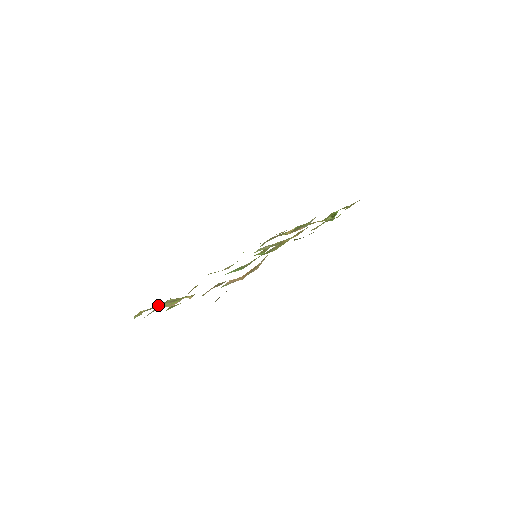
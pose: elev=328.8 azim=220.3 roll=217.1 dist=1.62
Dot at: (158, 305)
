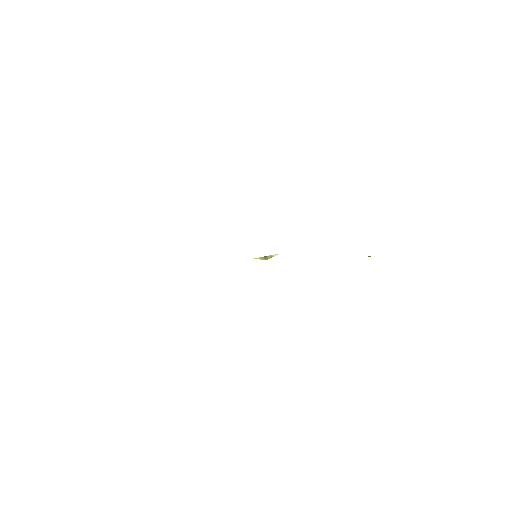
Dot at: occluded
